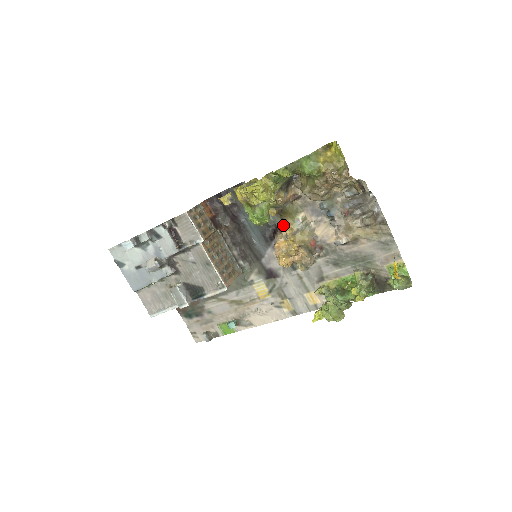
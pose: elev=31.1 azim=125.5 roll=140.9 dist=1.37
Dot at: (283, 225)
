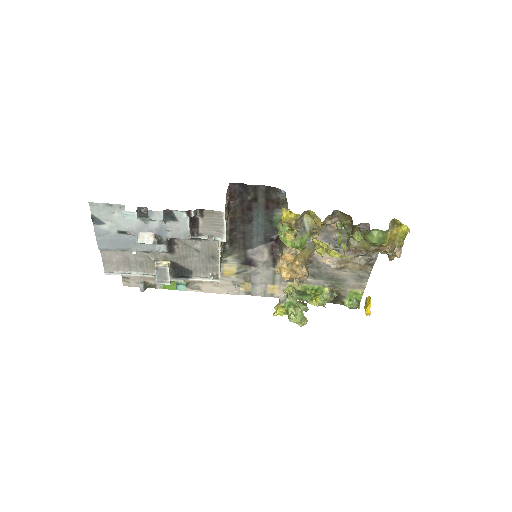
Dot at: occluded
